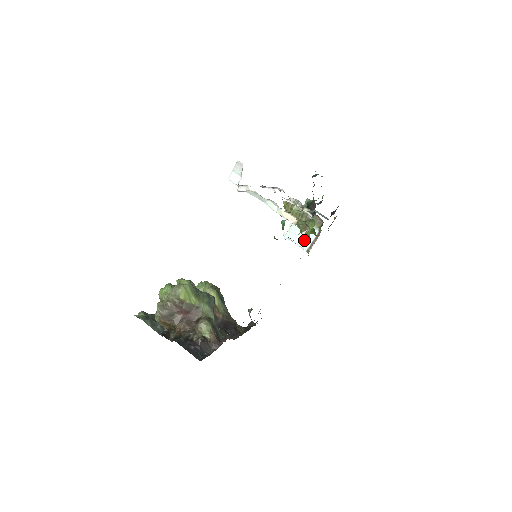
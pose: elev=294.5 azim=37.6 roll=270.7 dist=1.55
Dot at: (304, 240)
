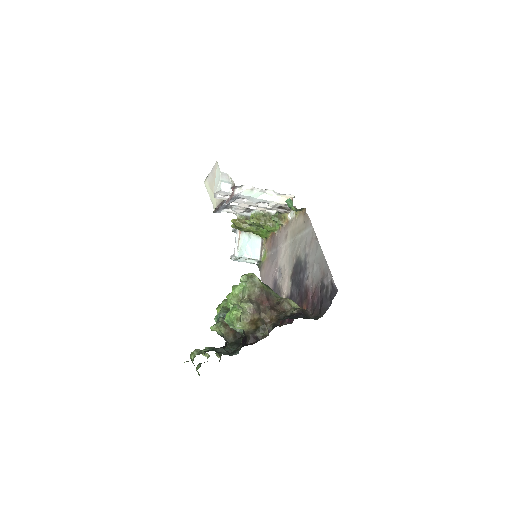
Dot at: (253, 251)
